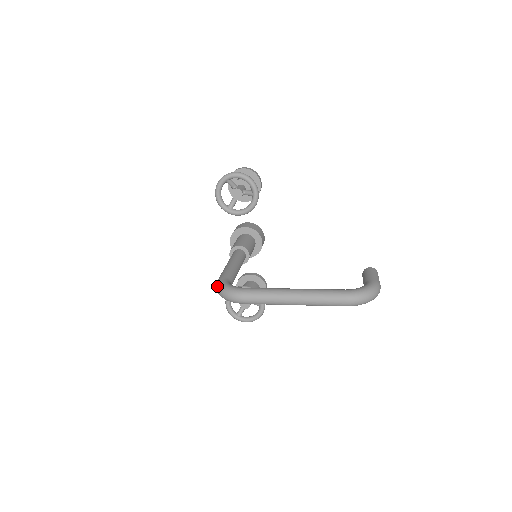
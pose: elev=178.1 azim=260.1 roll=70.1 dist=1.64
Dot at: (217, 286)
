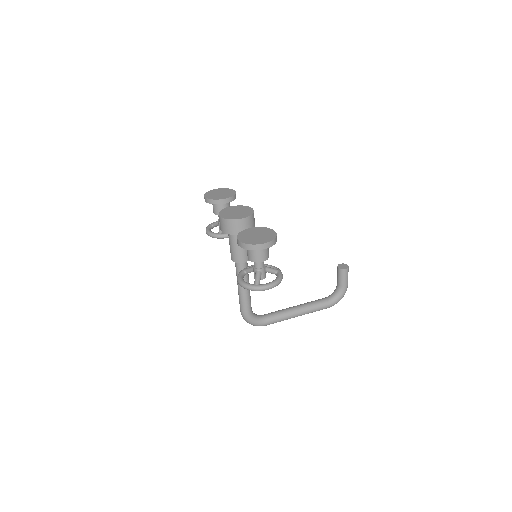
Dot at: (245, 320)
